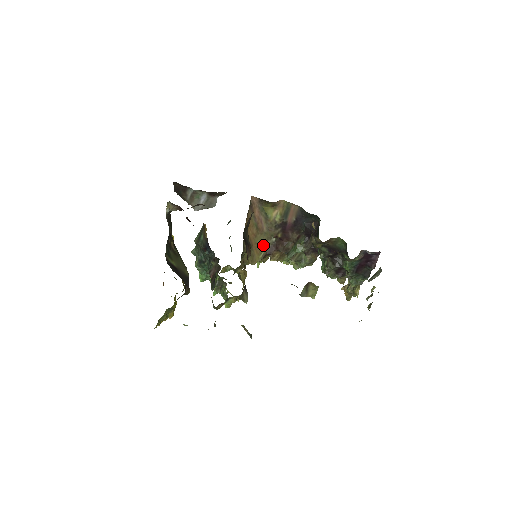
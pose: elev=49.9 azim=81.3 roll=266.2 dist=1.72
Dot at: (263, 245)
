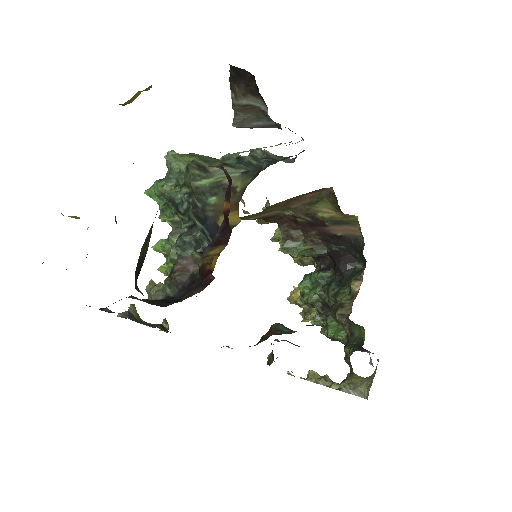
Dot at: (269, 211)
